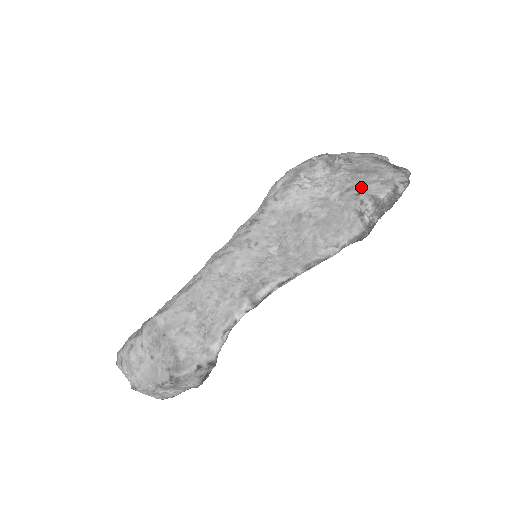
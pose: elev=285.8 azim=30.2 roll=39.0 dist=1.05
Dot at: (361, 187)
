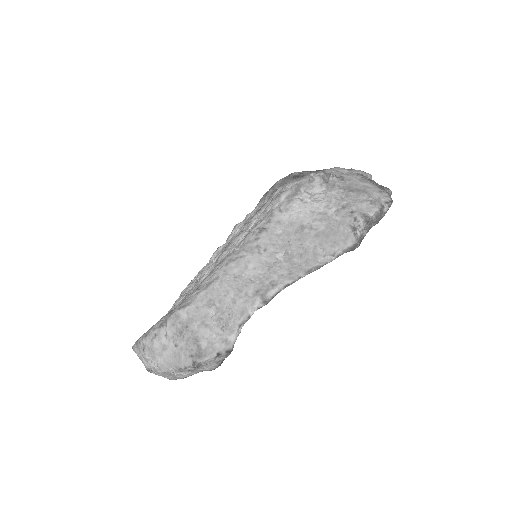
Dot at: (354, 205)
